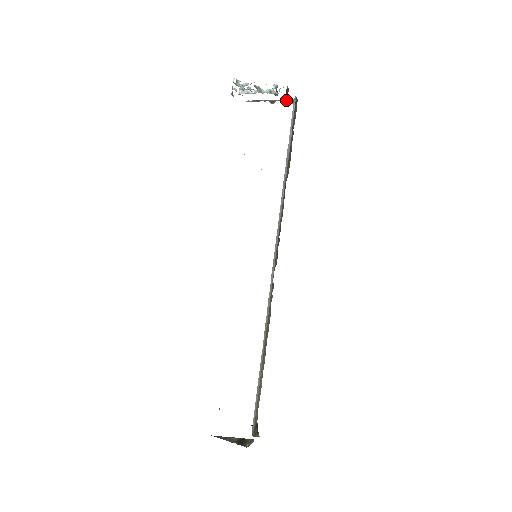
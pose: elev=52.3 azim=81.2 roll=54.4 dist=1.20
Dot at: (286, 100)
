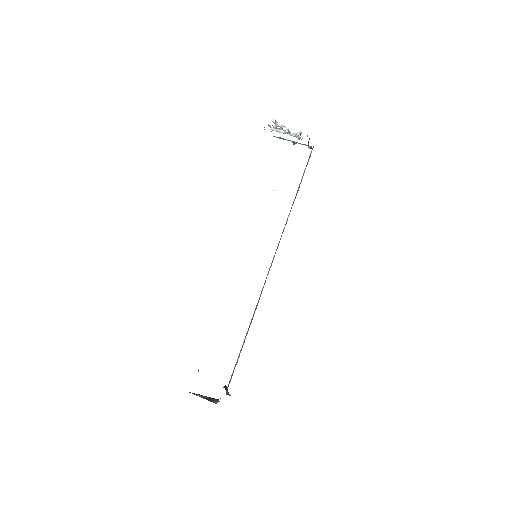
Dot at: (305, 145)
